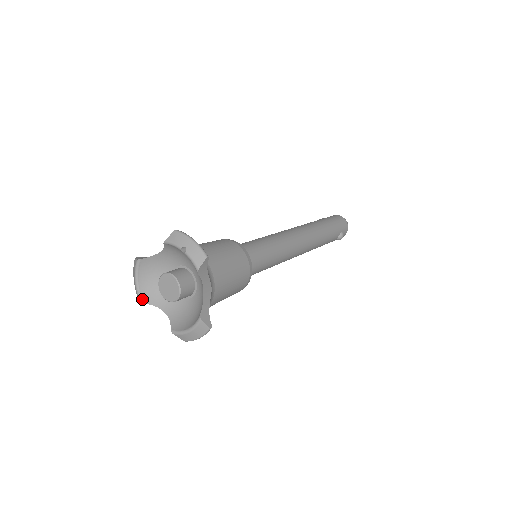
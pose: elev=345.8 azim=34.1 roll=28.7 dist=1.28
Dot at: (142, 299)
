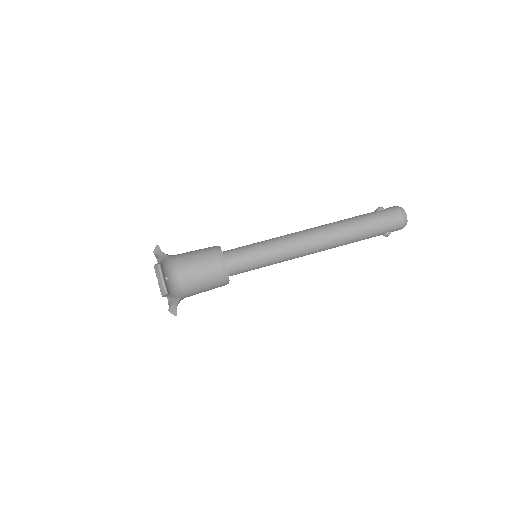
Dot at: occluded
